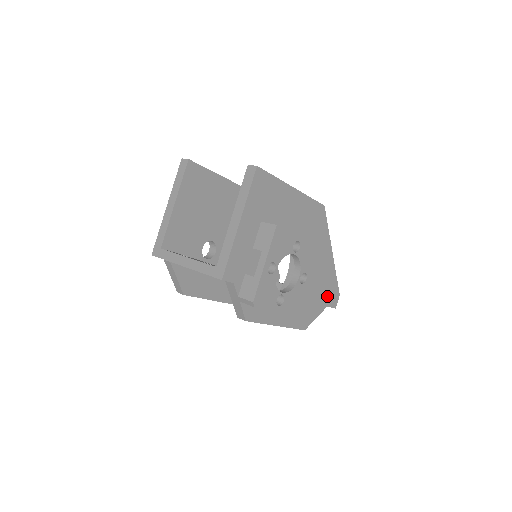
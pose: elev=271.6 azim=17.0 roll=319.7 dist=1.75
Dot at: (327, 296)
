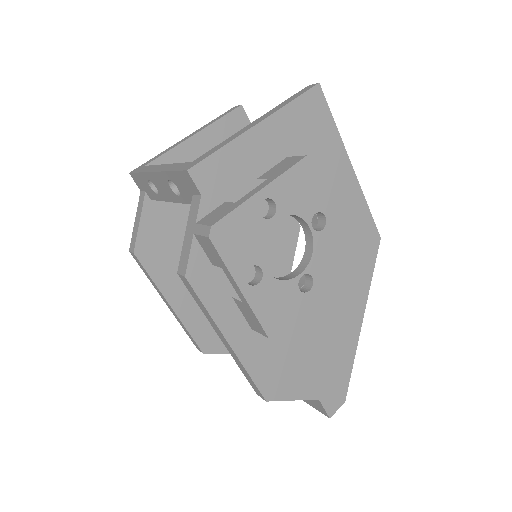
Dot at: (326, 381)
